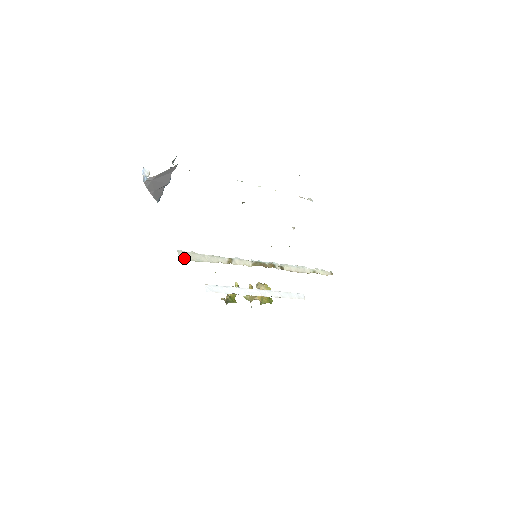
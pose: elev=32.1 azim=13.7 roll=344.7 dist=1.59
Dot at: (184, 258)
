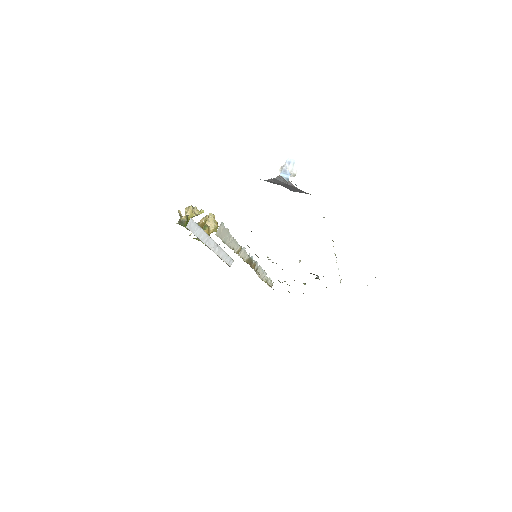
Dot at: (219, 234)
